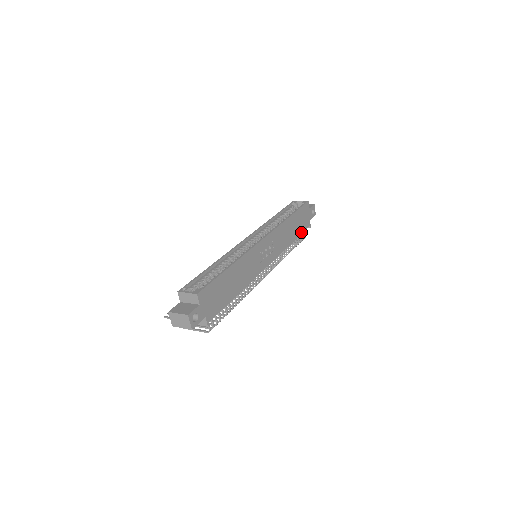
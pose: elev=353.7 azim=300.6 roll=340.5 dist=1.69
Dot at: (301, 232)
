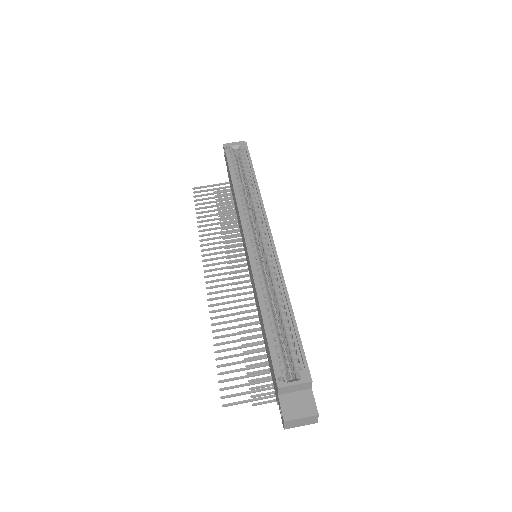
Dot at: occluded
